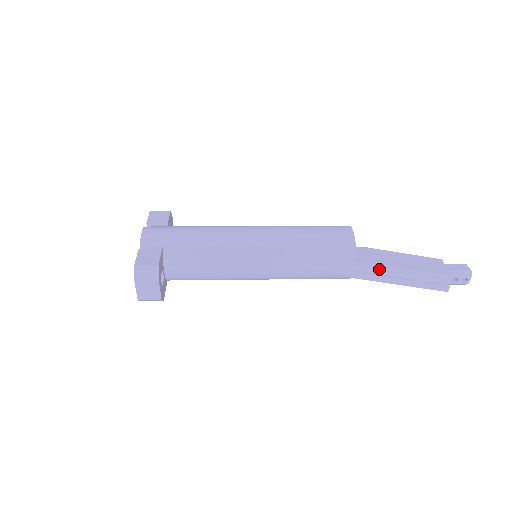
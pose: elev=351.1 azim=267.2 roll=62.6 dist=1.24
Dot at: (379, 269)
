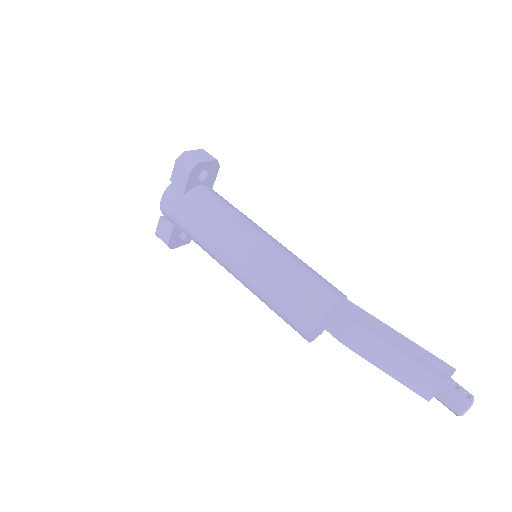
Dot at: occluded
